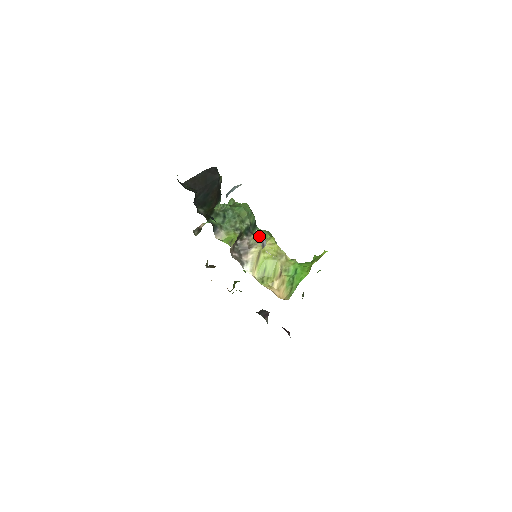
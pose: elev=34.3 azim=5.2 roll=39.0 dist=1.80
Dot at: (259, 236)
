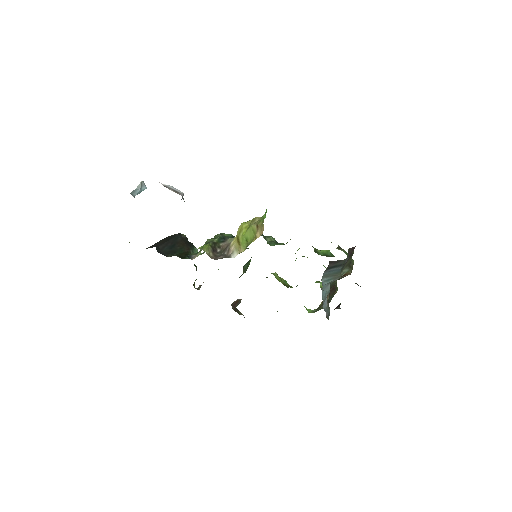
Dot at: occluded
